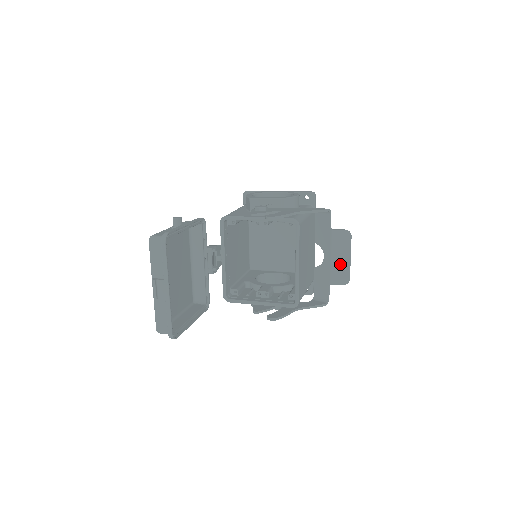
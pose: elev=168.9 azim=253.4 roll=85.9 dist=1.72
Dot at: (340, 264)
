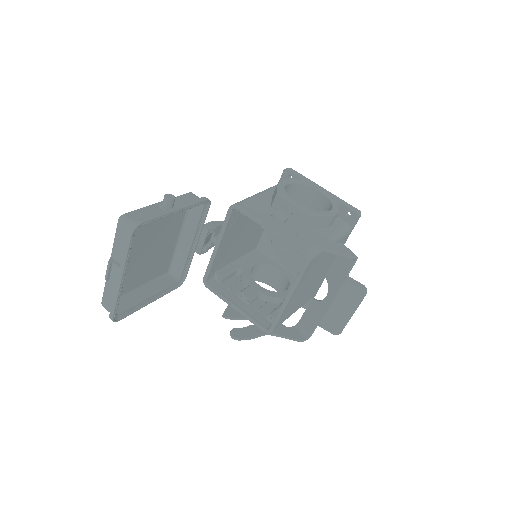
Dot at: (339, 314)
